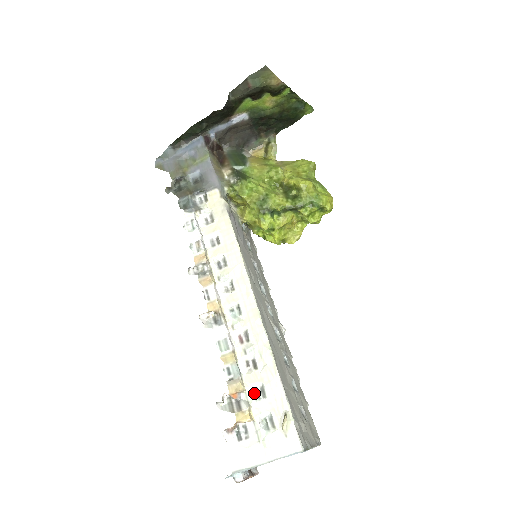
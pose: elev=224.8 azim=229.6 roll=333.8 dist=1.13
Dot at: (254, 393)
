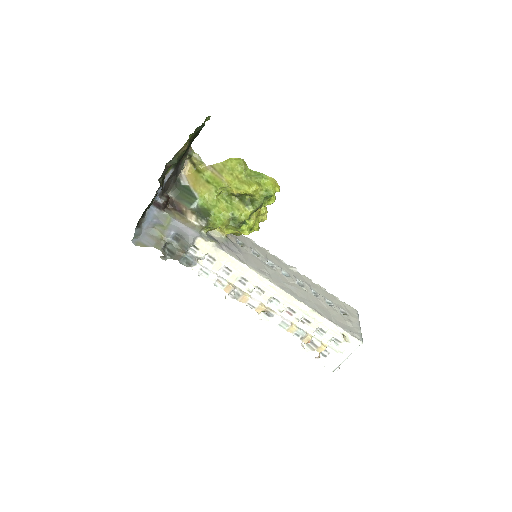
Dot at: (317, 333)
